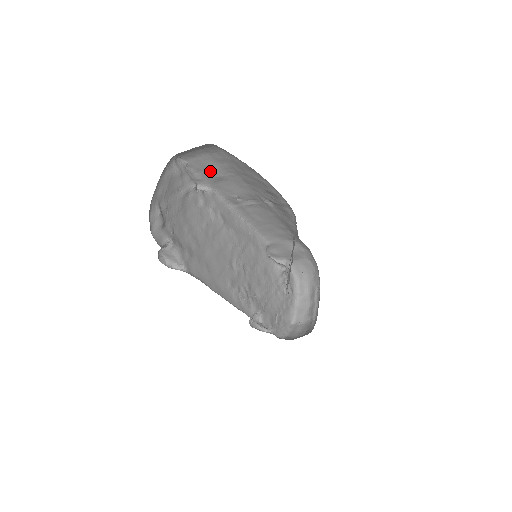
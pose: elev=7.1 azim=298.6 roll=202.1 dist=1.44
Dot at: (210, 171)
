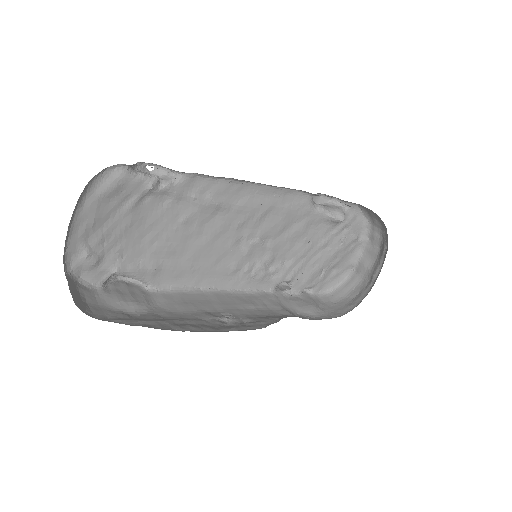
Dot at: occluded
